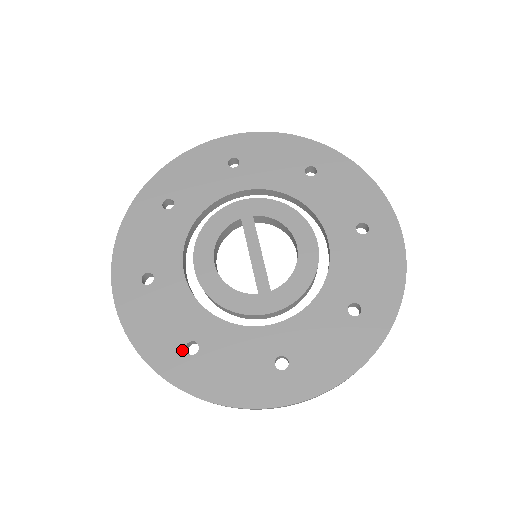
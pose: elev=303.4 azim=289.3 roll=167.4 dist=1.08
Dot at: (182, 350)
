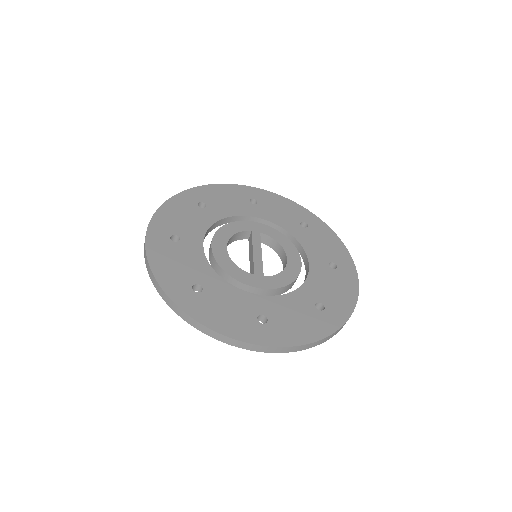
Dot at: (189, 287)
